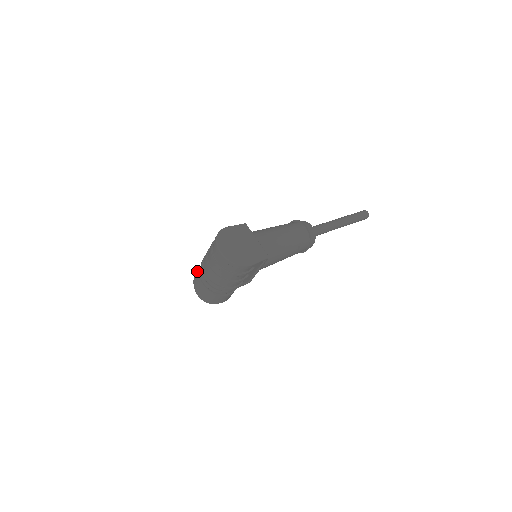
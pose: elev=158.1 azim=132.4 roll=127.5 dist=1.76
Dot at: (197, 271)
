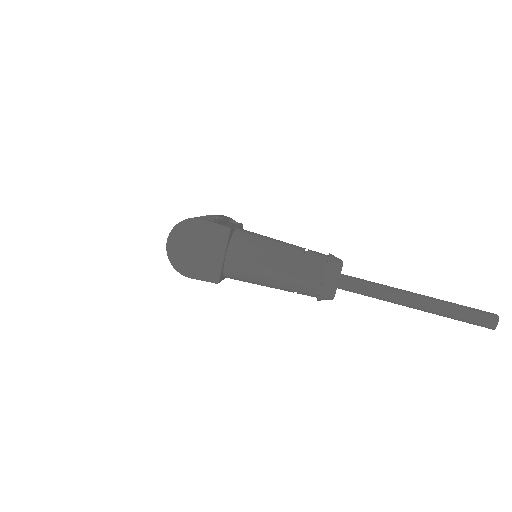
Dot at: occluded
